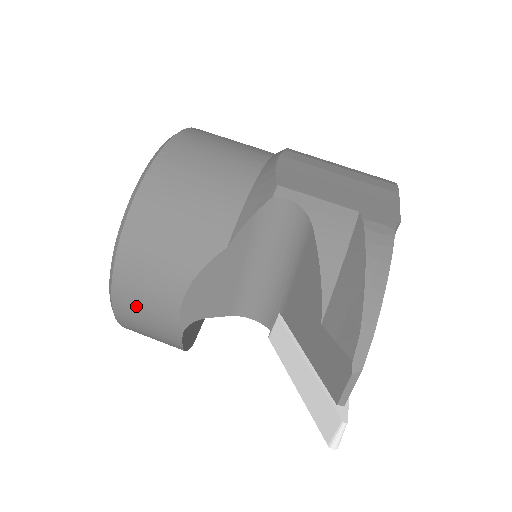
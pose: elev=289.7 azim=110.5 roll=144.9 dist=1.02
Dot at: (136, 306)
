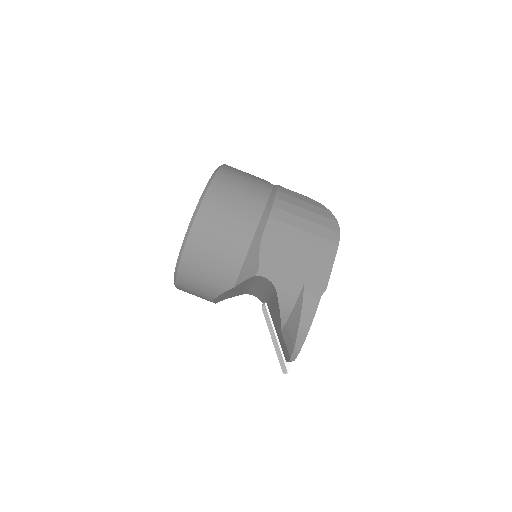
Dot at: occluded
